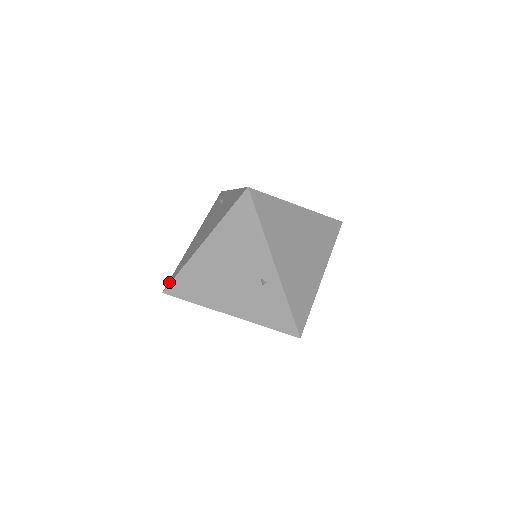
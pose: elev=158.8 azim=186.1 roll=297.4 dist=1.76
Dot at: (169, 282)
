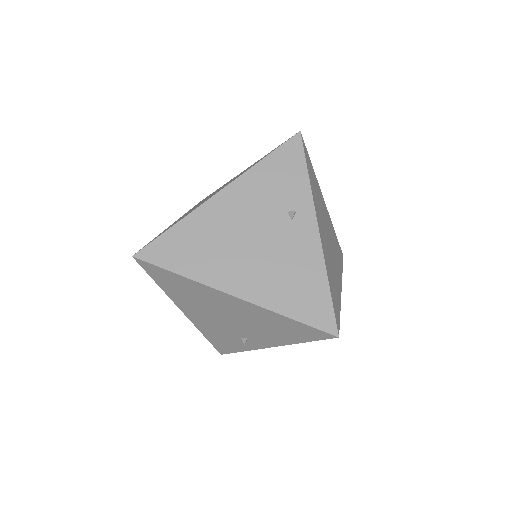
Dot at: (152, 256)
